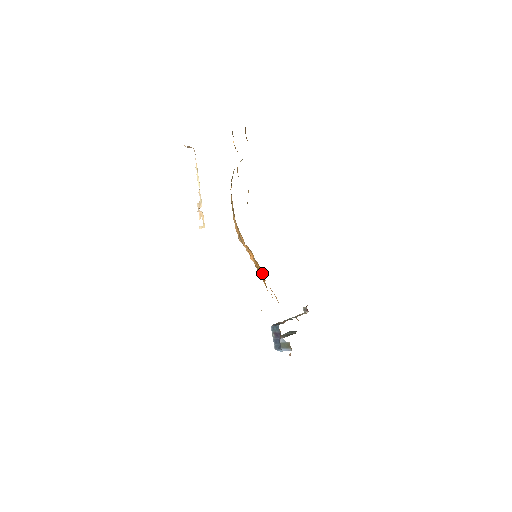
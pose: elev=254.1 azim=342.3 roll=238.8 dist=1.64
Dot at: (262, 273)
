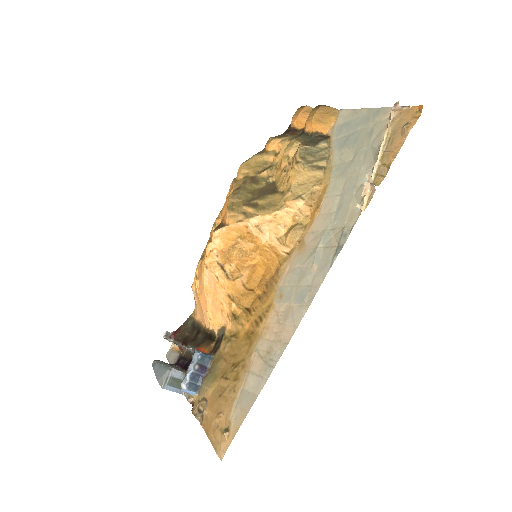
Dot at: (256, 283)
